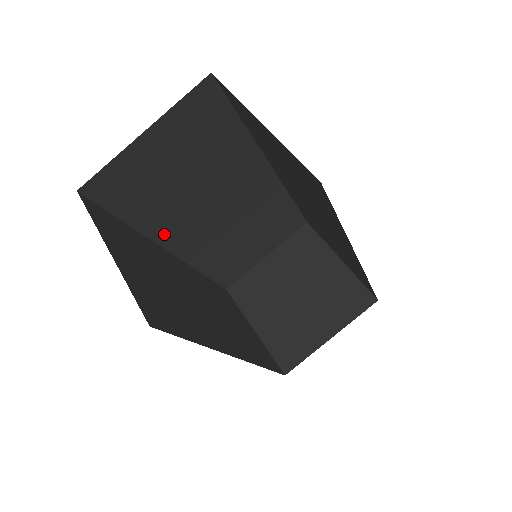
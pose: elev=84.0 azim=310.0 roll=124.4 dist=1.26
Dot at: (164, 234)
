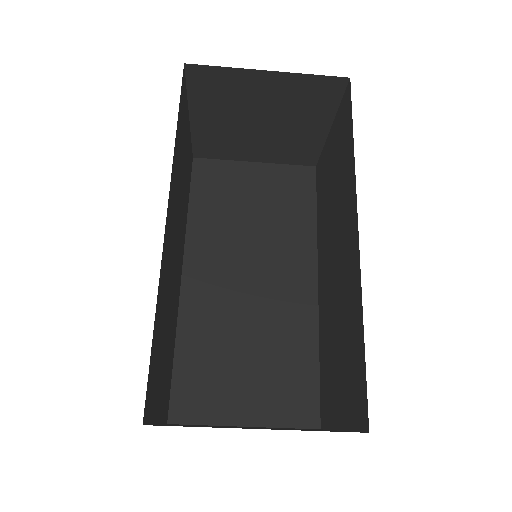
Dot at: occluded
